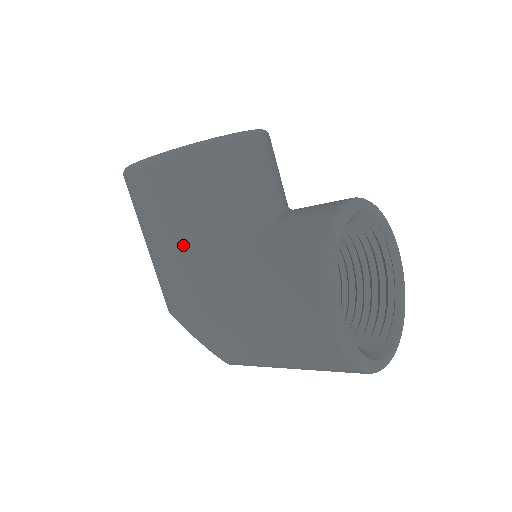
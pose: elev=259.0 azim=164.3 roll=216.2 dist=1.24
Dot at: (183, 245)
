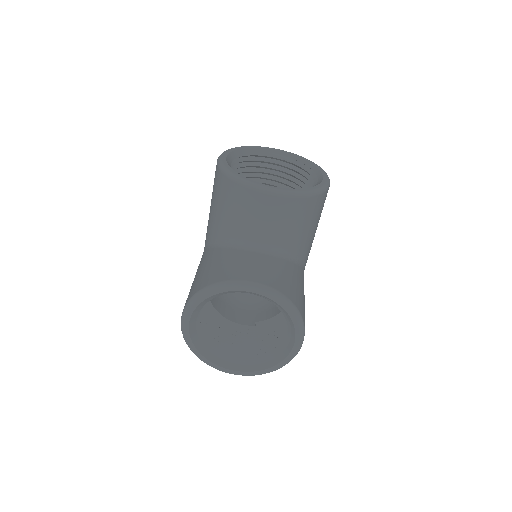
Dot at: (210, 217)
